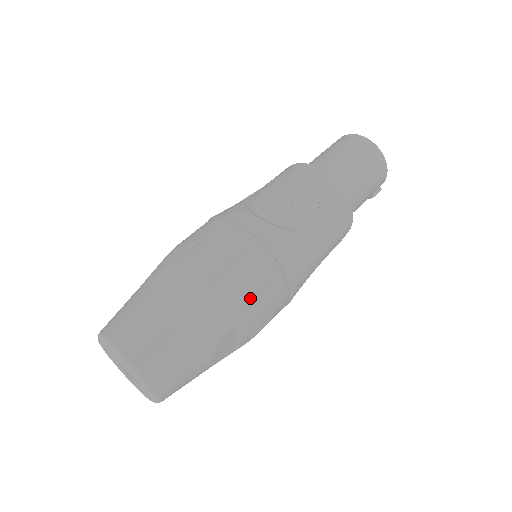
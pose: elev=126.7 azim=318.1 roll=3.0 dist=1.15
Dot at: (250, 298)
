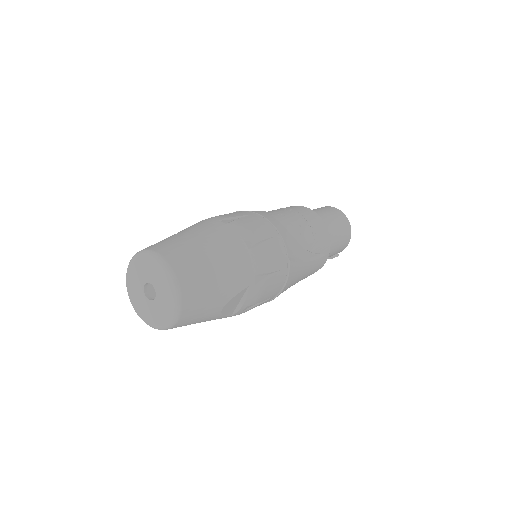
Dot at: (266, 272)
